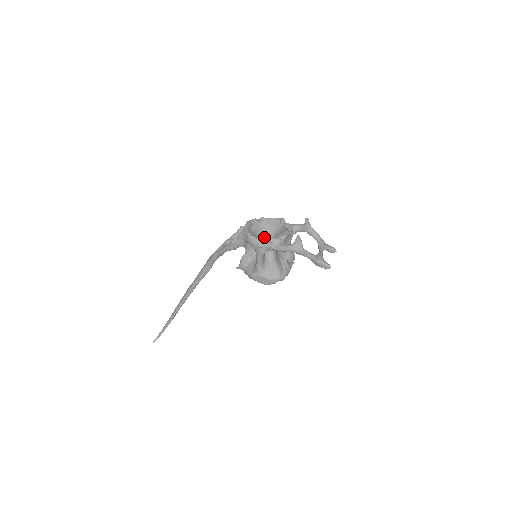
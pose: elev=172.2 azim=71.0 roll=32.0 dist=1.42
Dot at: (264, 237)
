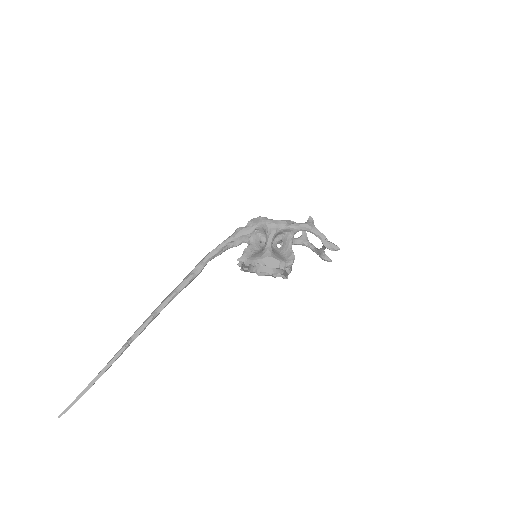
Dot at: occluded
